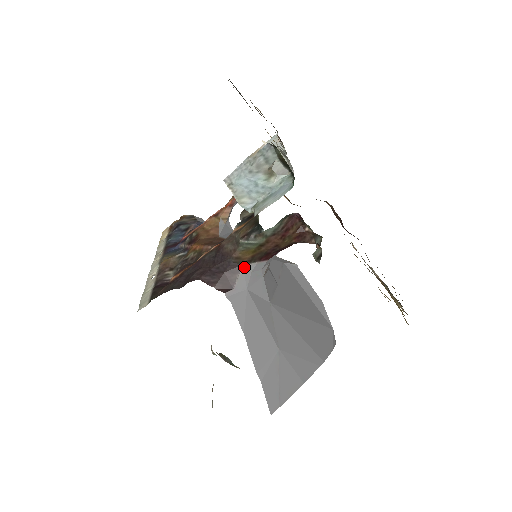
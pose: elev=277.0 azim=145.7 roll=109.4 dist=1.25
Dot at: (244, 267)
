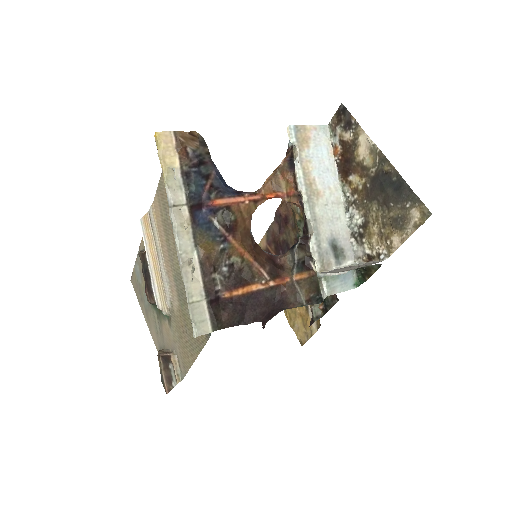
Dot at: occluded
